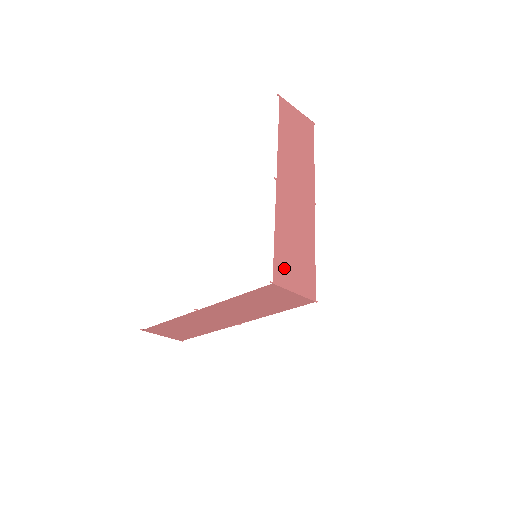
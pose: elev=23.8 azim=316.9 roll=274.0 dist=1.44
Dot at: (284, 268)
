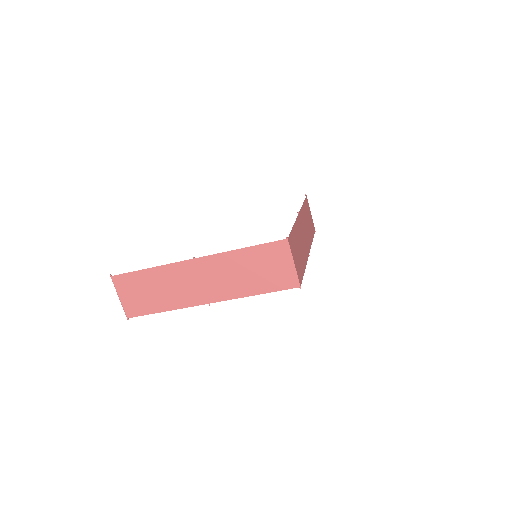
Dot at: (293, 245)
